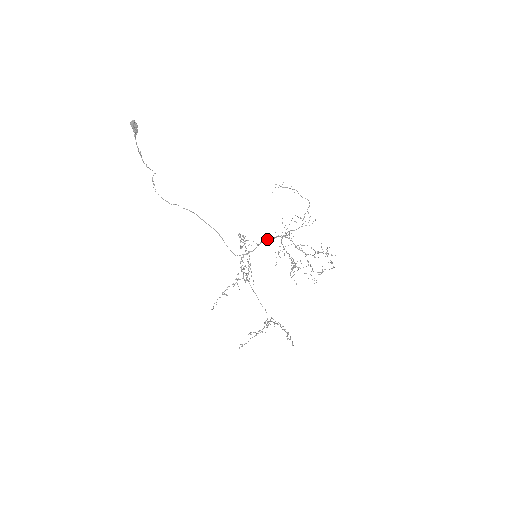
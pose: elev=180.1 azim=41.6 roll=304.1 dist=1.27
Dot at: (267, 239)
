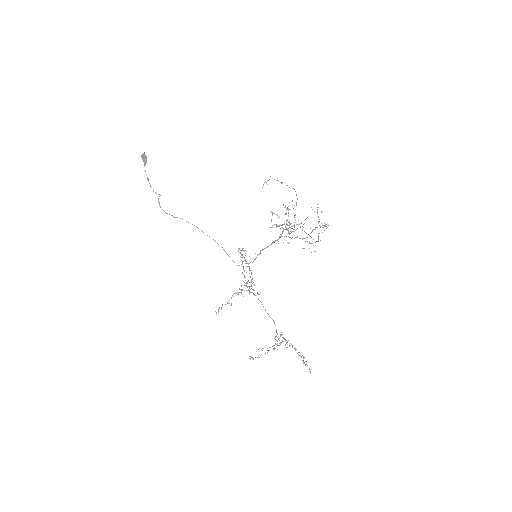
Dot at: occluded
